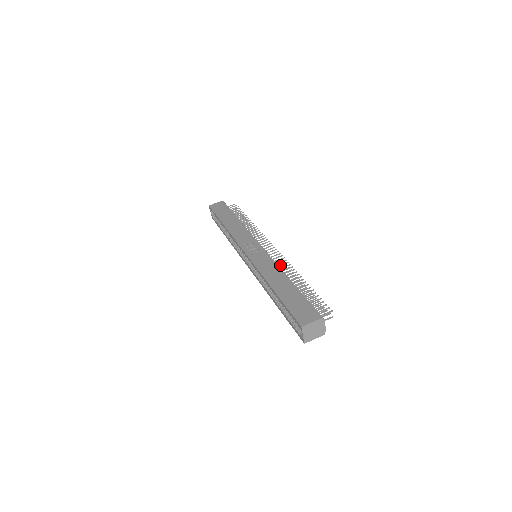
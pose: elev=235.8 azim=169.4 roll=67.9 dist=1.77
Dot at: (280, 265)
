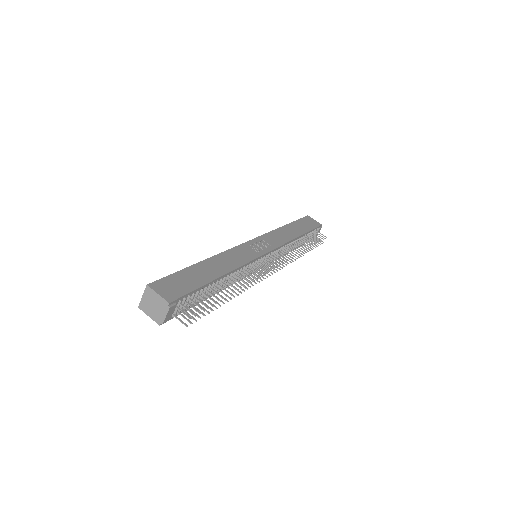
Dot at: (248, 272)
